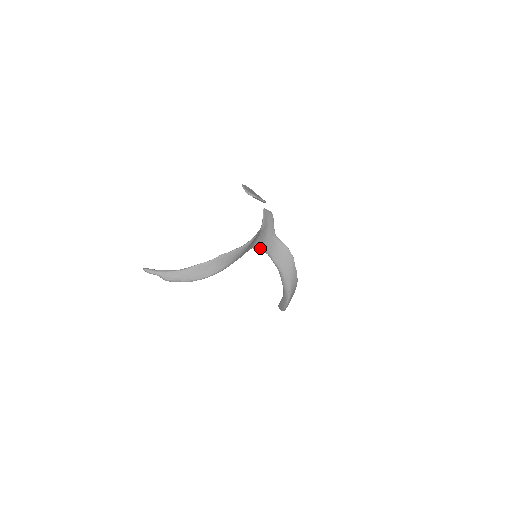
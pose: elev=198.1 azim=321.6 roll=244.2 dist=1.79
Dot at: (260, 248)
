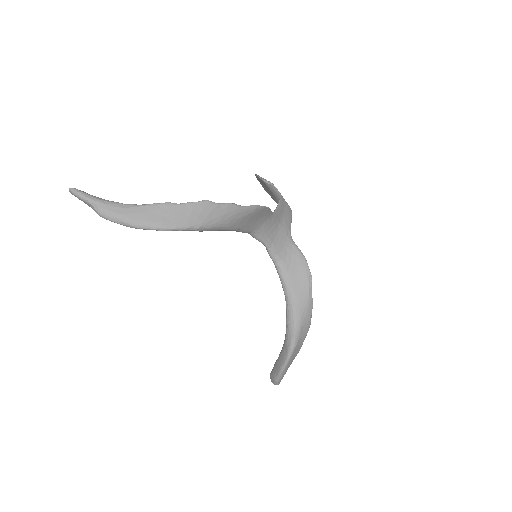
Dot at: (265, 243)
